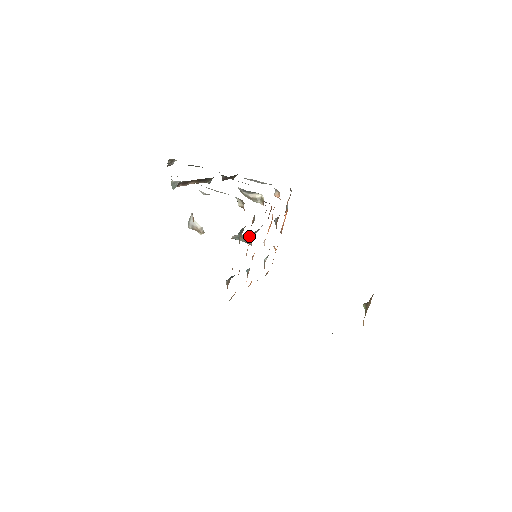
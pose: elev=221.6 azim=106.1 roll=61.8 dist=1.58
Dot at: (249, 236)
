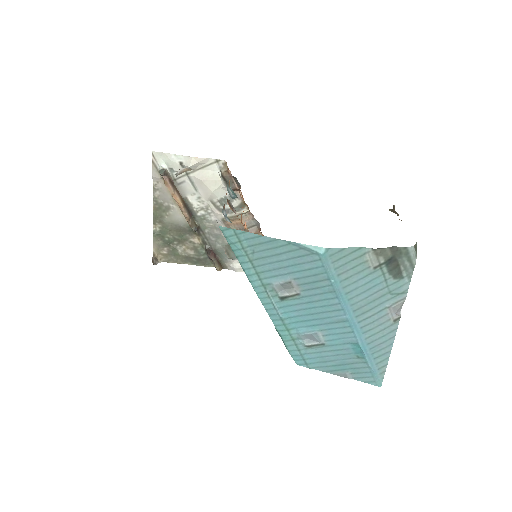
Dot at: occluded
